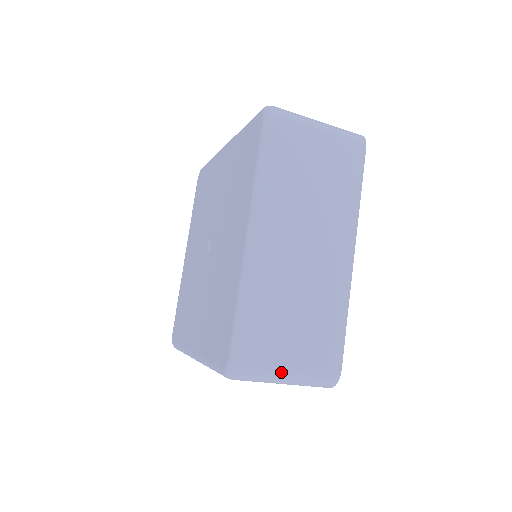
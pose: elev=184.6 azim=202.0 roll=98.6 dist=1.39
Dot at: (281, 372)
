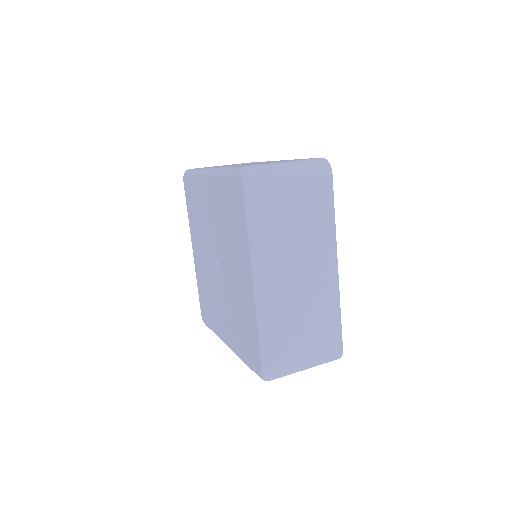
Dot at: (301, 367)
